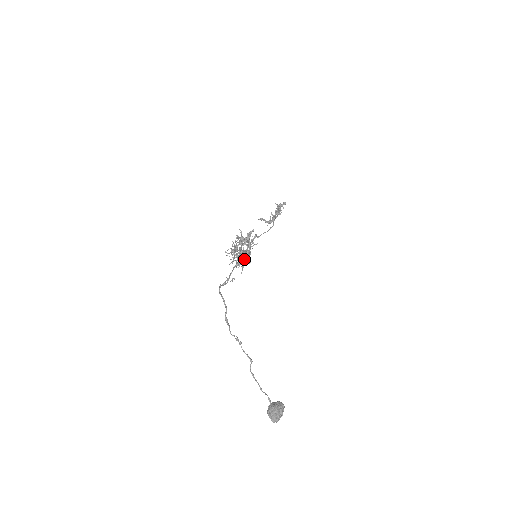
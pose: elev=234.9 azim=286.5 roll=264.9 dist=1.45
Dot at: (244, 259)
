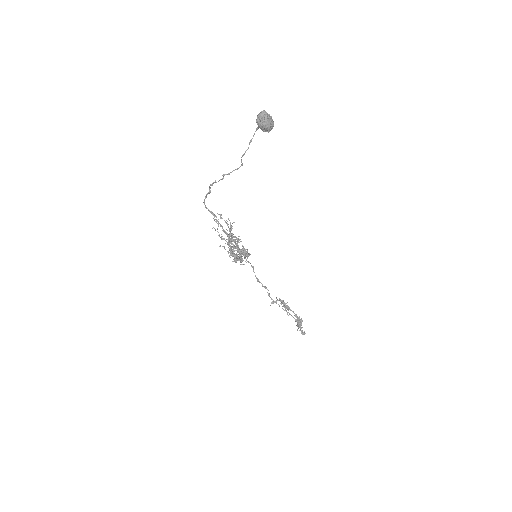
Dot at: (235, 237)
